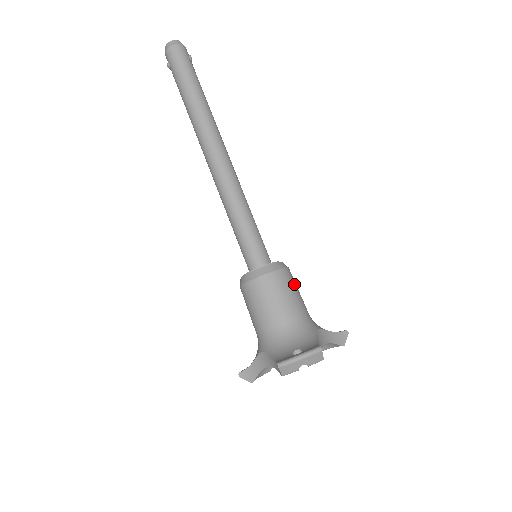
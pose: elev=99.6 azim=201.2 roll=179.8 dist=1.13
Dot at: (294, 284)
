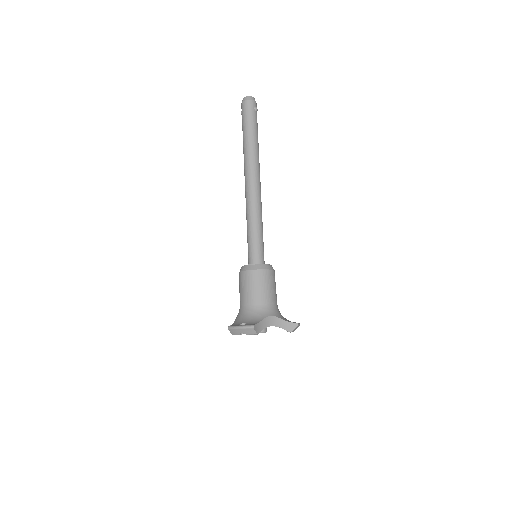
Dot at: (268, 281)
